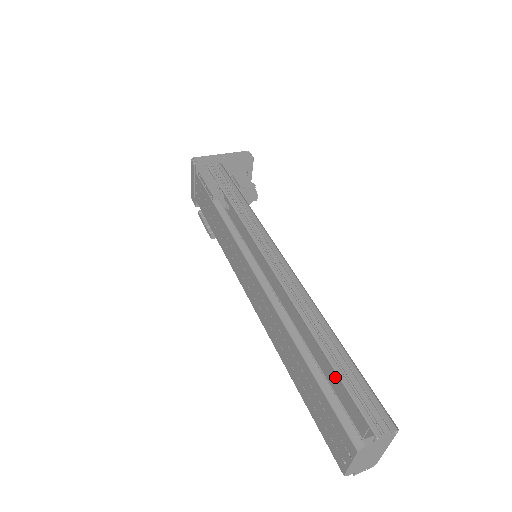
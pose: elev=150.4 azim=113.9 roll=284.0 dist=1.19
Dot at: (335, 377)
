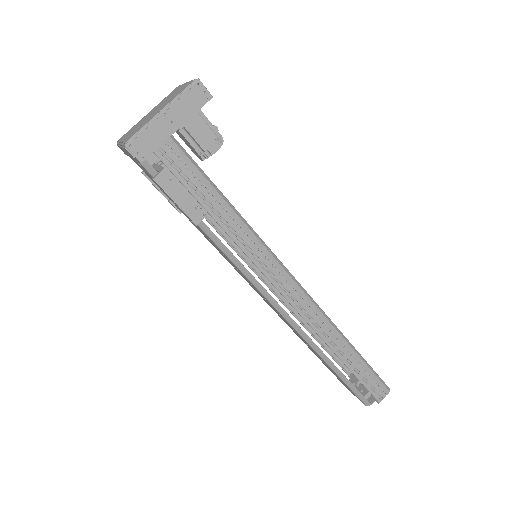
Dot at: occluded
